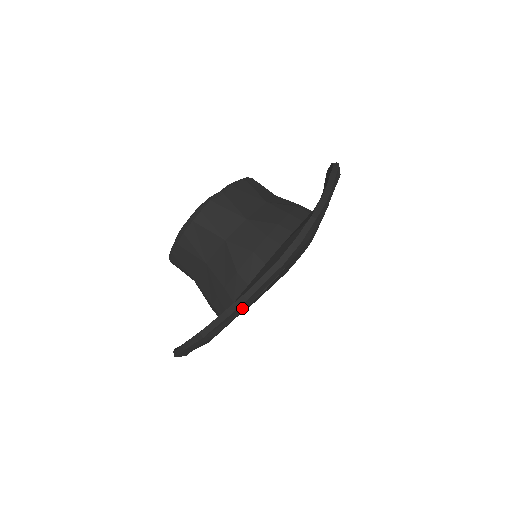
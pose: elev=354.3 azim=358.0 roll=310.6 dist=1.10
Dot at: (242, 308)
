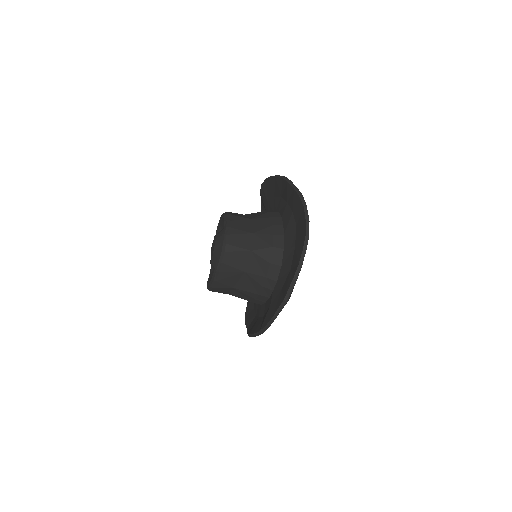
Dot at: (299, 272)
